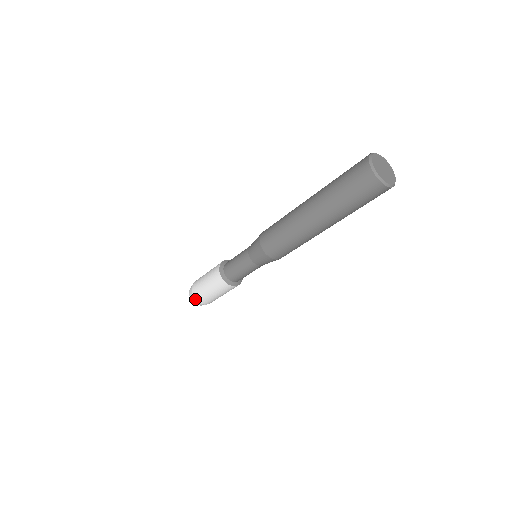
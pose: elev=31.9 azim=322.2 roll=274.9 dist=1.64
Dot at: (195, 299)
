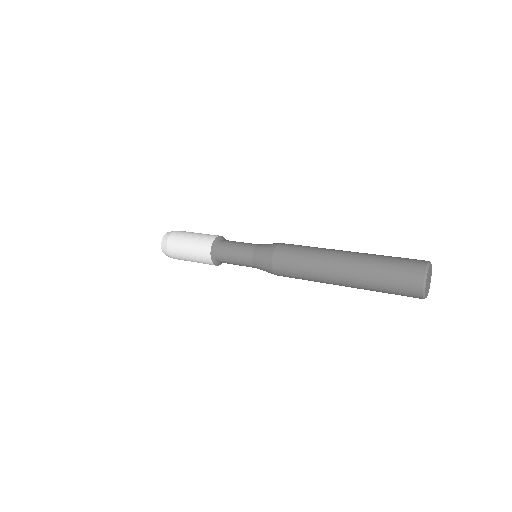
Dot at: occluded
